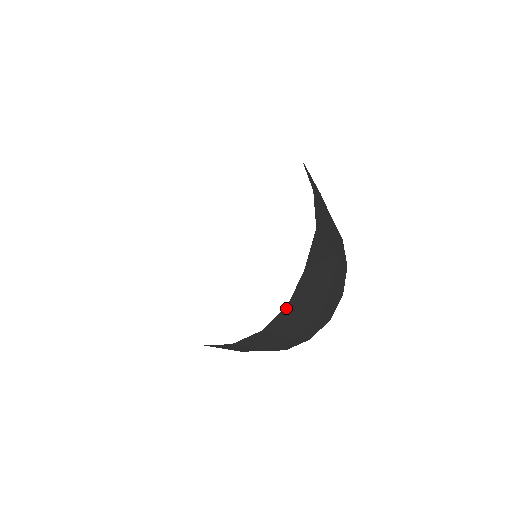
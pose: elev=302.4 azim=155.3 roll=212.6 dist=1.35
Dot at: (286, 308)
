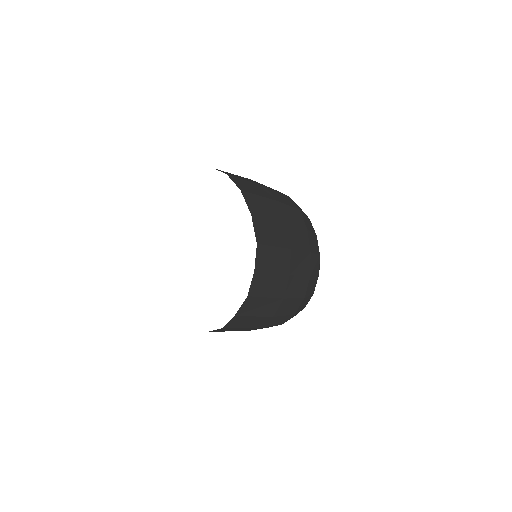
Dot at: (222, 328)
